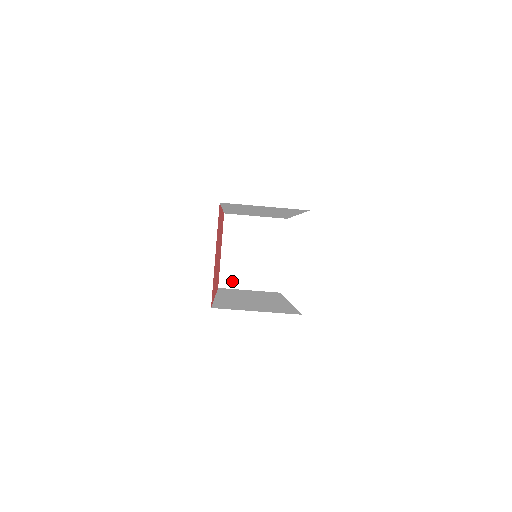
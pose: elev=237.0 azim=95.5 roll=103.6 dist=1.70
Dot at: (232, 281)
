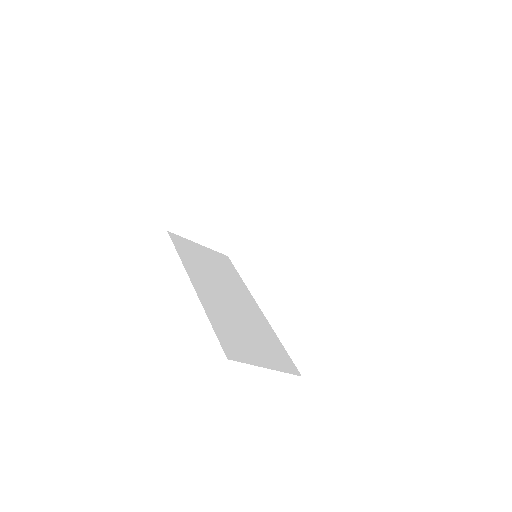
Dot at: (186, 229)
